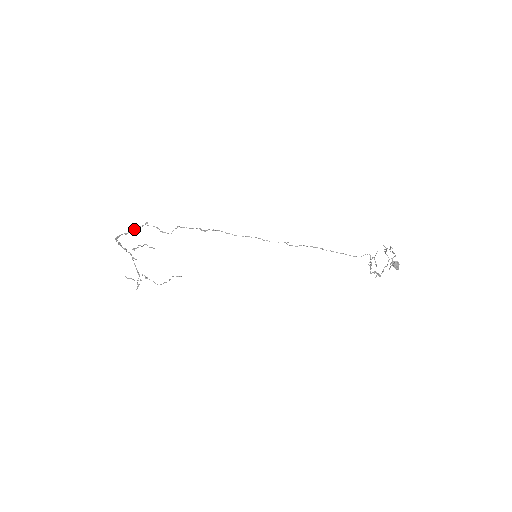
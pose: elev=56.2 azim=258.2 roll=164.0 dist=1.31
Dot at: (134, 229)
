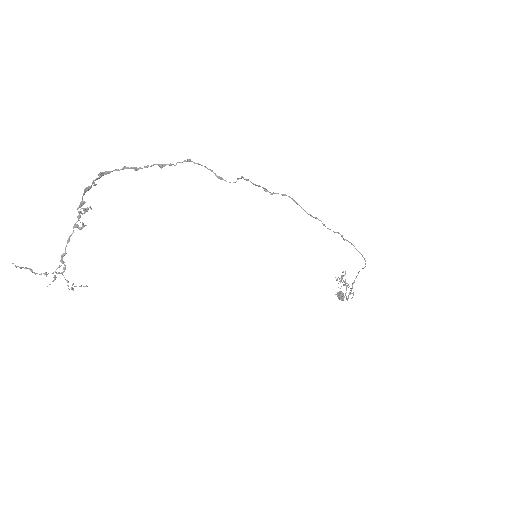
Dot at: occluded
